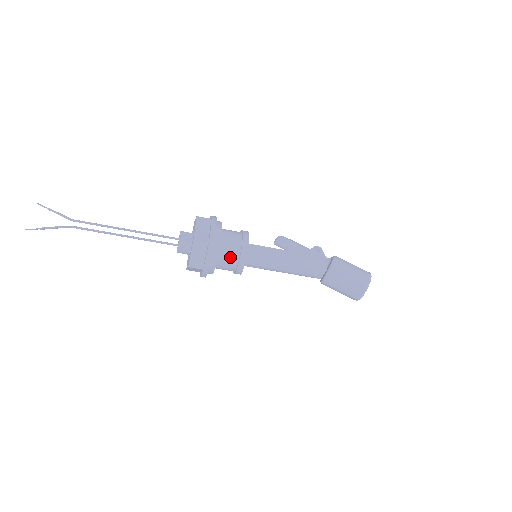
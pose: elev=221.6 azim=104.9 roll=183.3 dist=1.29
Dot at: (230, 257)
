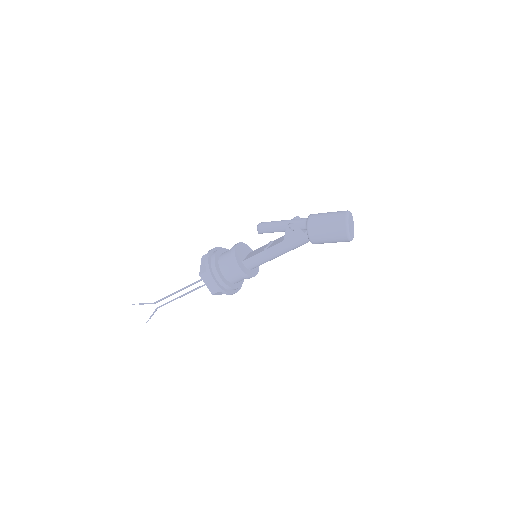
Dot at: (241, 280)
